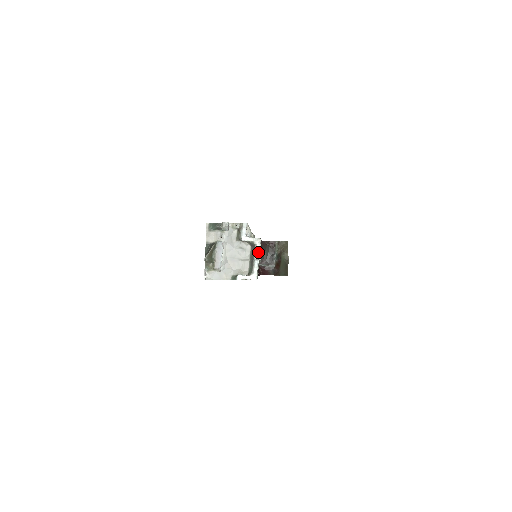
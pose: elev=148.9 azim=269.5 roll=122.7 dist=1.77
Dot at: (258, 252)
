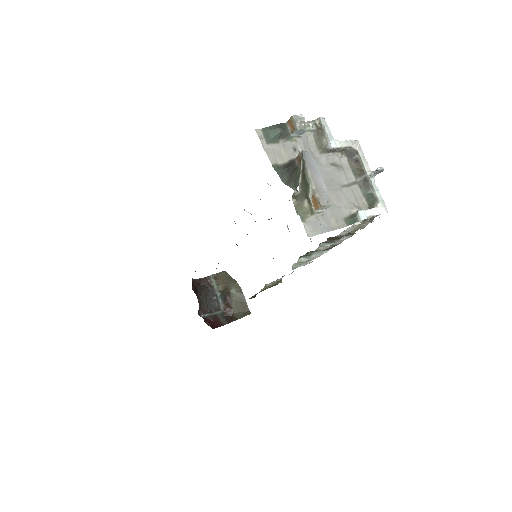
Dot at: (366, 163)
